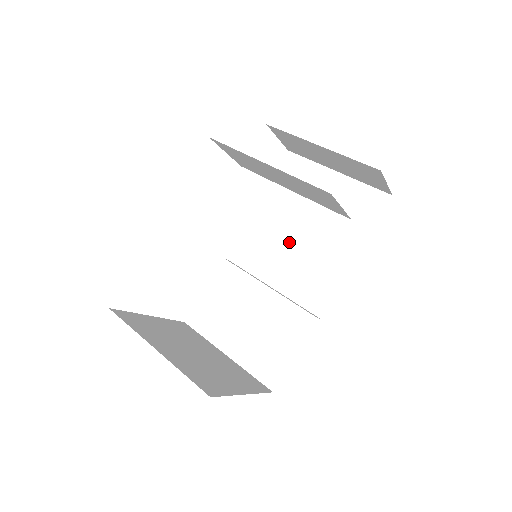
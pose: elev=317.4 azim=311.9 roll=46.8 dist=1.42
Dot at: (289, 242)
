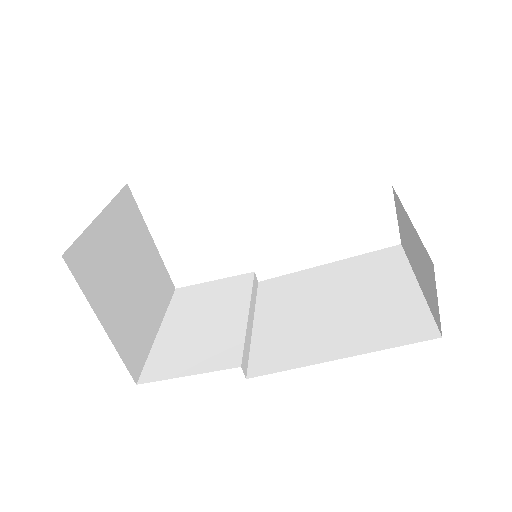
Dot at: (310, 303)
